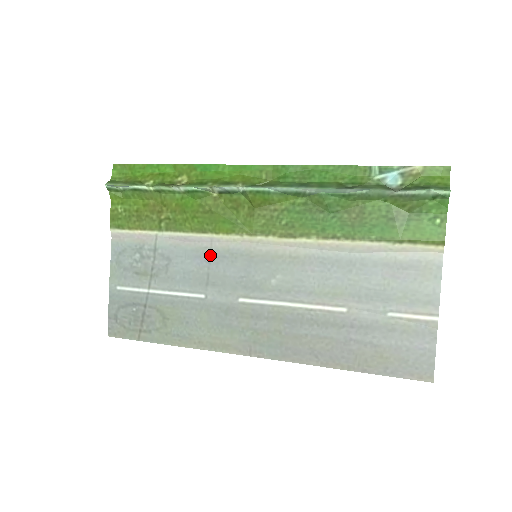
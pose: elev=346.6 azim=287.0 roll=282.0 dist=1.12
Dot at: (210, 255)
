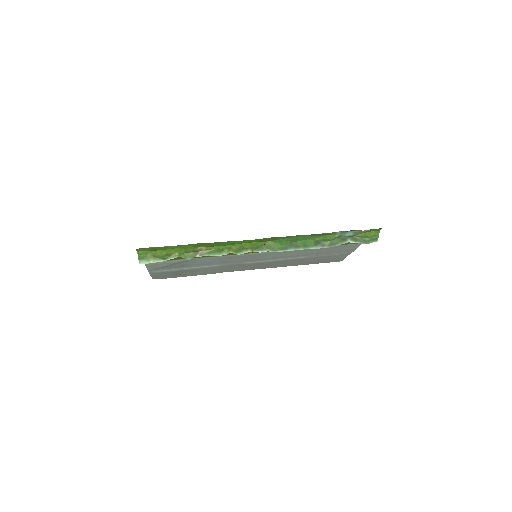
Dot at: (224, 258)
